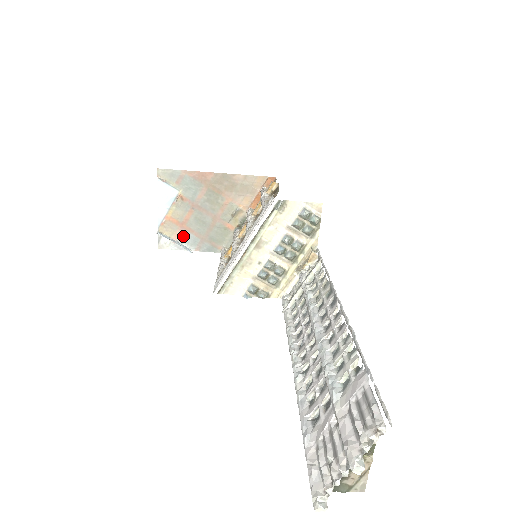
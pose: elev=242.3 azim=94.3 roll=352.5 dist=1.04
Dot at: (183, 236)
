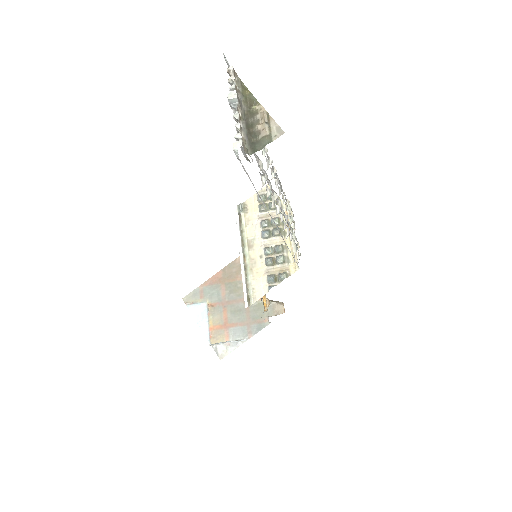
Dot at: (232, 334)
